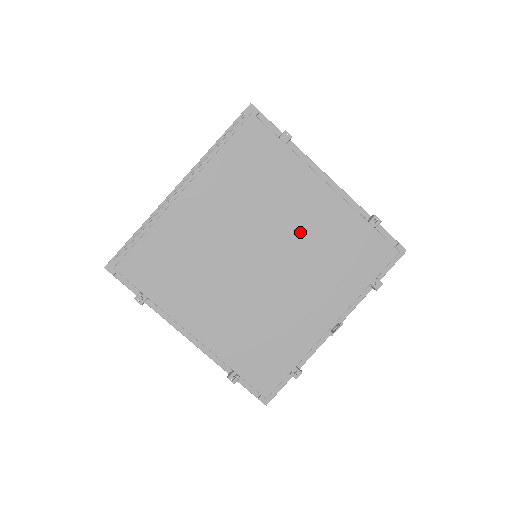
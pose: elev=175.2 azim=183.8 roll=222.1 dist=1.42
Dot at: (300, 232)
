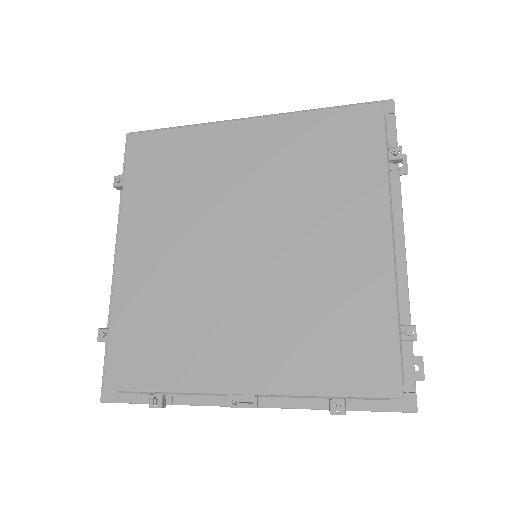
Dot at: (311, 258)
